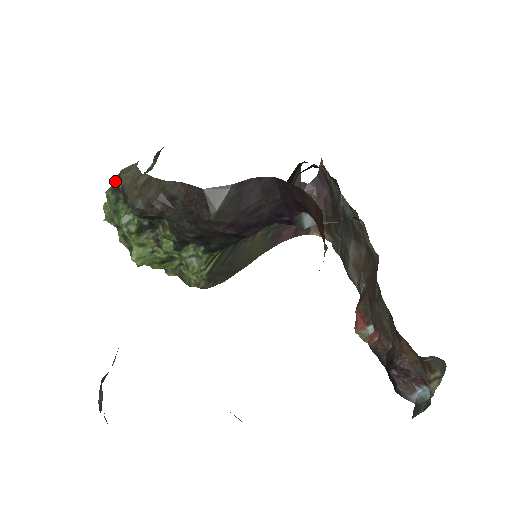
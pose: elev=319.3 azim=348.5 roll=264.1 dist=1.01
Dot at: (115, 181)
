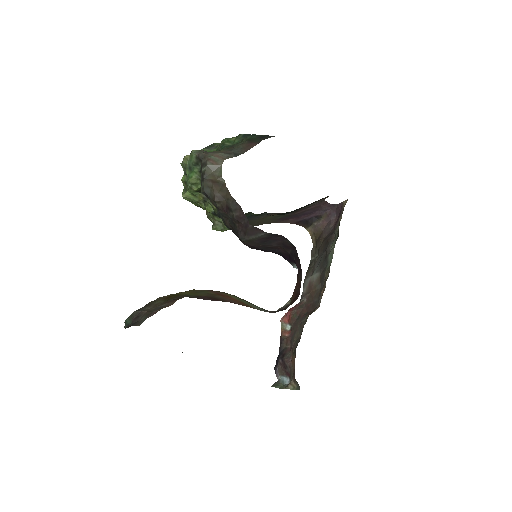
Dot at: (202, 156)
